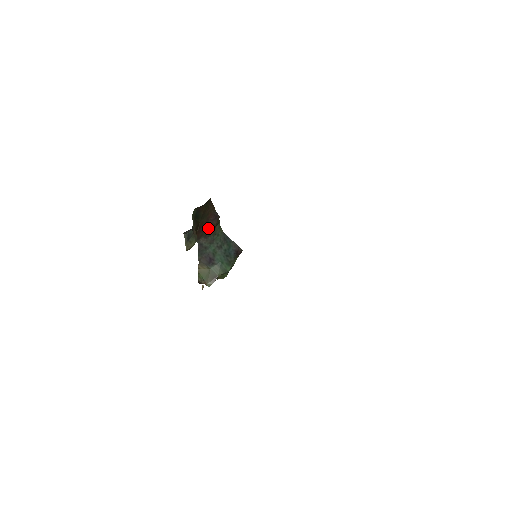
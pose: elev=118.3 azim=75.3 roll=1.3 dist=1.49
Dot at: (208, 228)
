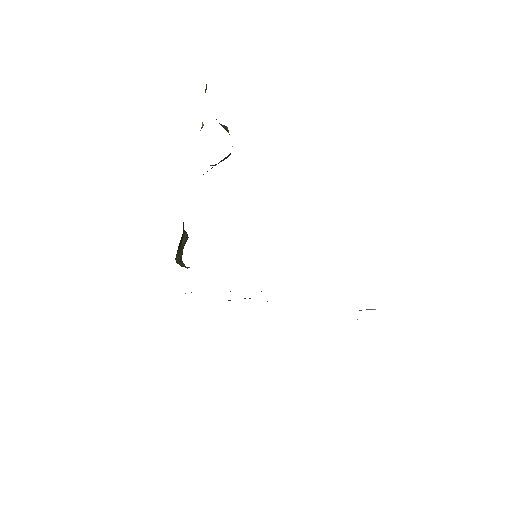
Dot at: occluded
